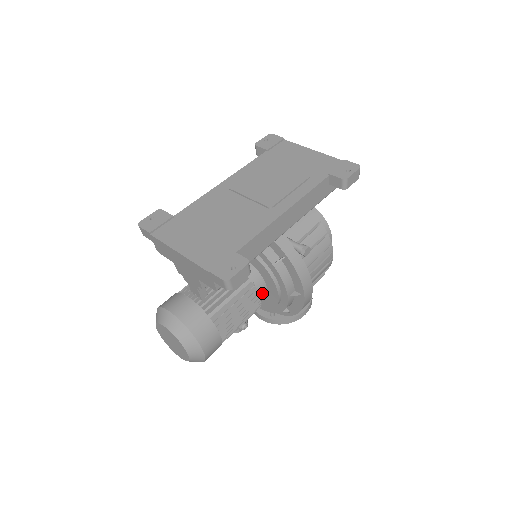
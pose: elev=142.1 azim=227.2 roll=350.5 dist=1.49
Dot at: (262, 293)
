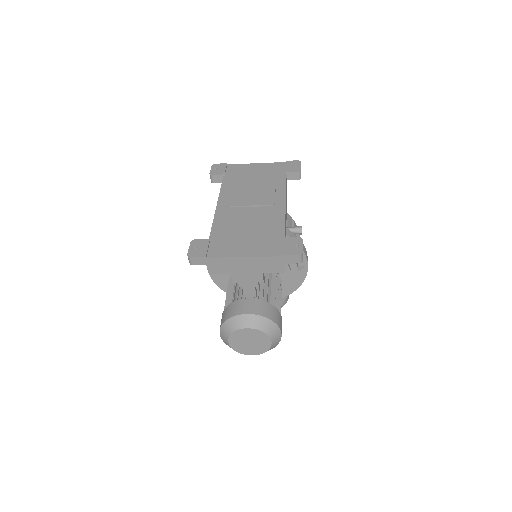
Dot at: occluded
